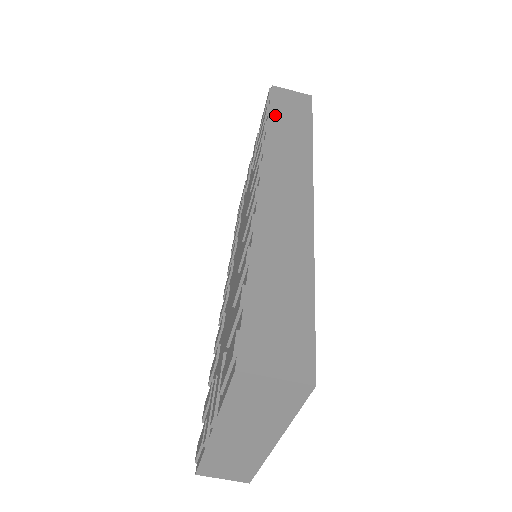
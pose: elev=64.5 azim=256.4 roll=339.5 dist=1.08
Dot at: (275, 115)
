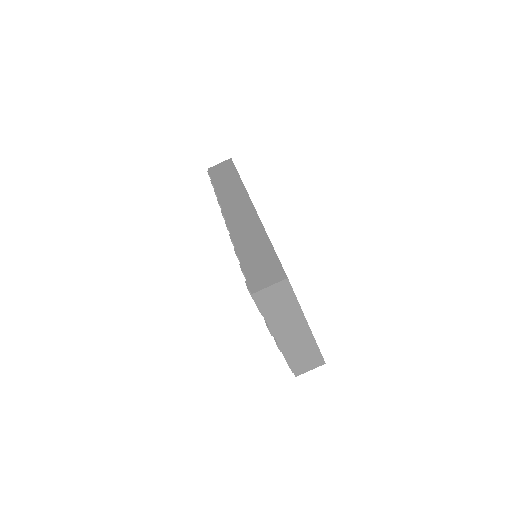
Dot at: (217, 183)
